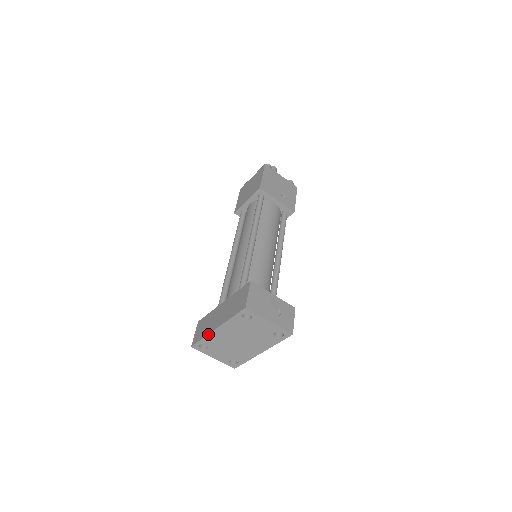
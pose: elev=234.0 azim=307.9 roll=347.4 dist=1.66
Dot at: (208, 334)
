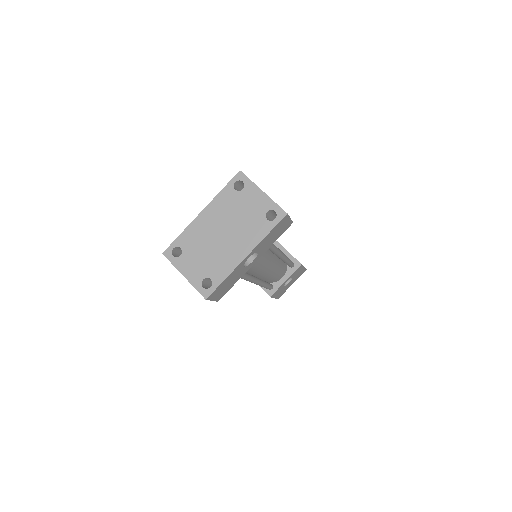
Dot at: (189, 225)
